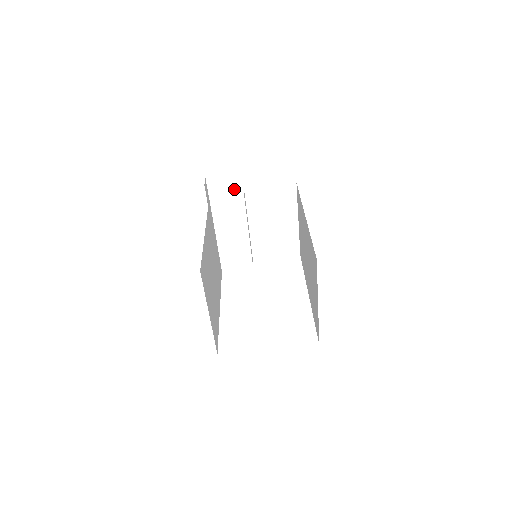
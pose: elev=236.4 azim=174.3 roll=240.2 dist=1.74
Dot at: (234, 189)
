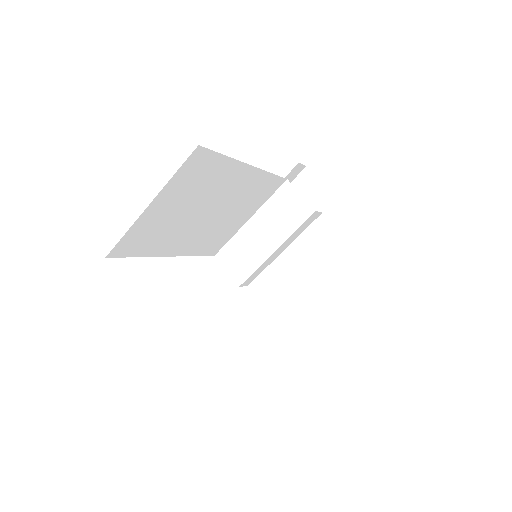
Dot at: (314, 204)
